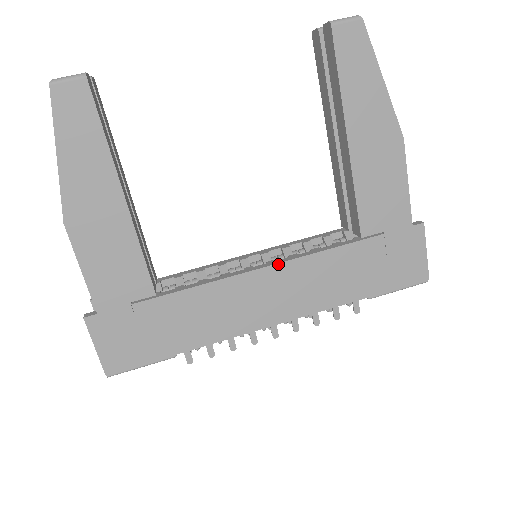
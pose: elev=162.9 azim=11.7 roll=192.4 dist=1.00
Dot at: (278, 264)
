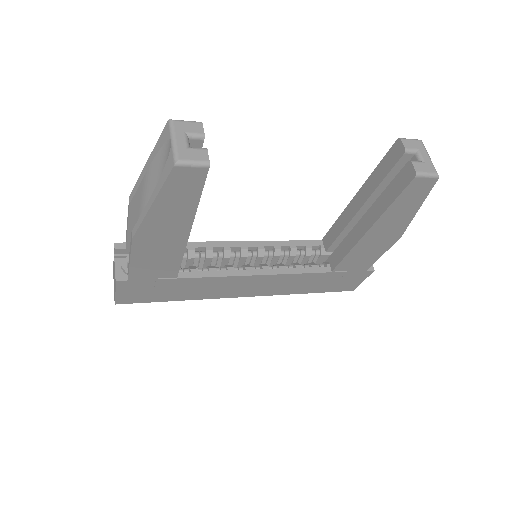
Dot at: (270, 275)
